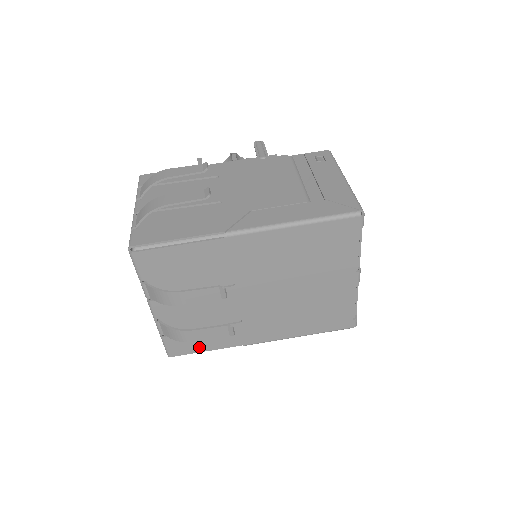
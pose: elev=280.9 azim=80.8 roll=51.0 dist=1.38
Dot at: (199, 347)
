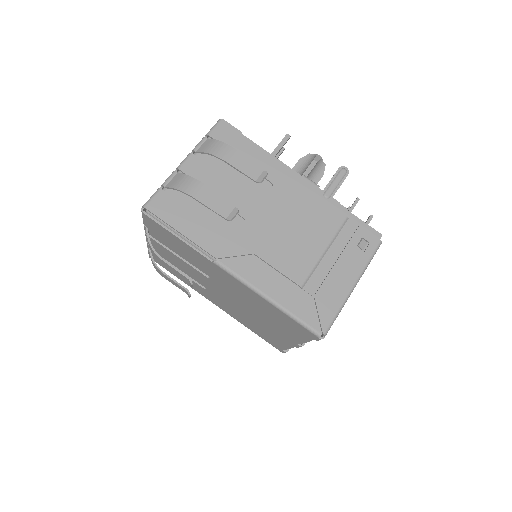
Dot at: (171, 271)
